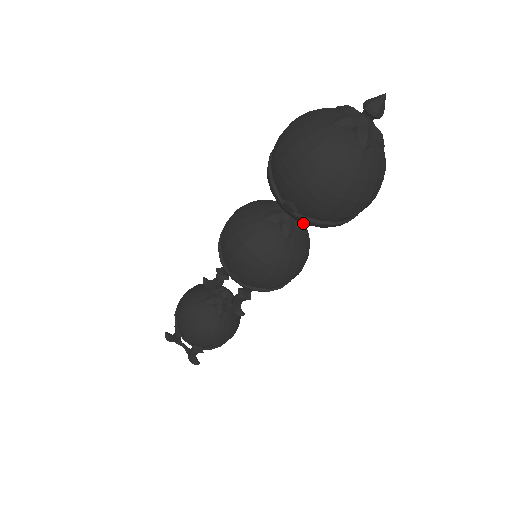
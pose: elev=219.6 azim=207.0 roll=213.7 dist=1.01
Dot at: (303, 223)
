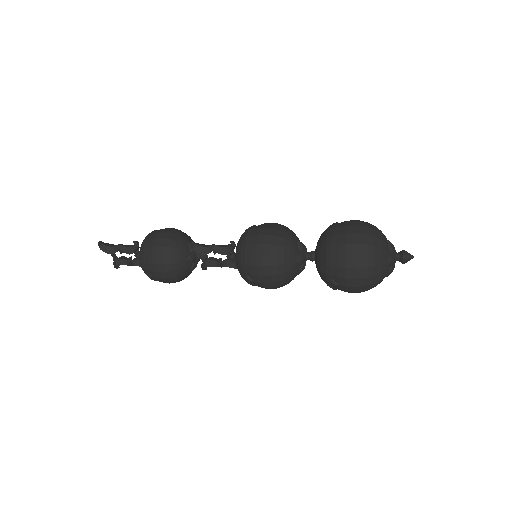
Dot at: occluded
